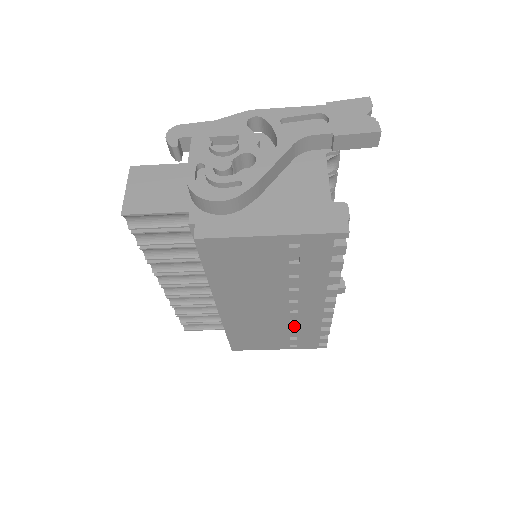
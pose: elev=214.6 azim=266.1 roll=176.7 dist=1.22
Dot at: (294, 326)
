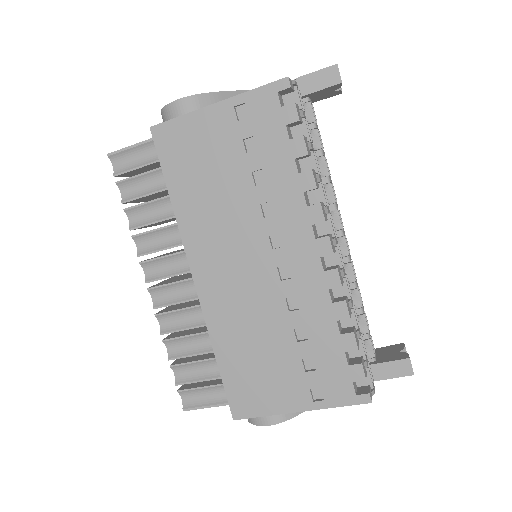
Dot at: (298, 322)
